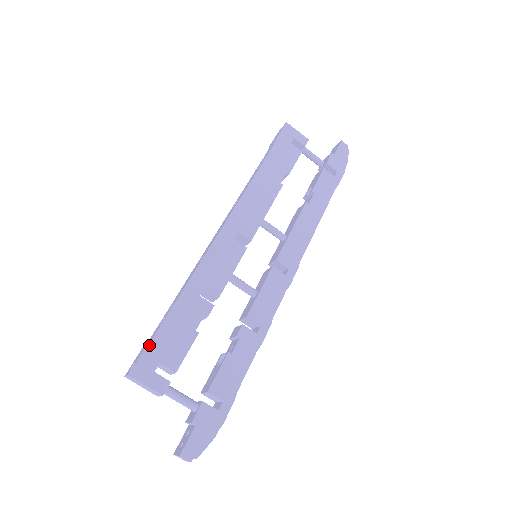
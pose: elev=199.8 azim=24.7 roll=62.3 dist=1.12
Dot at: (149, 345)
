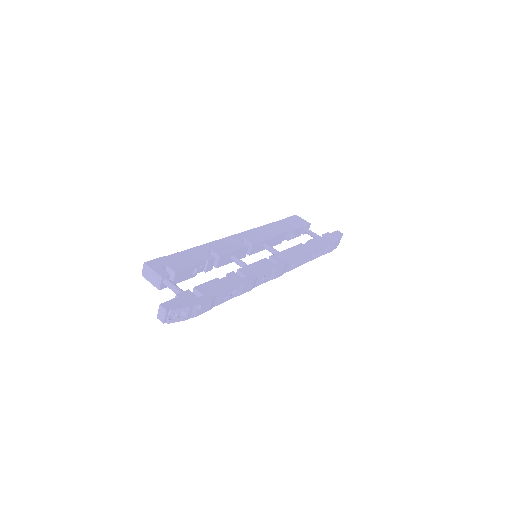
Dot at: (163, 257)
